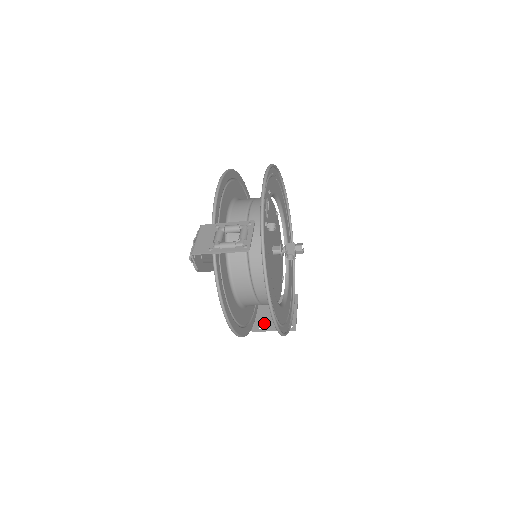
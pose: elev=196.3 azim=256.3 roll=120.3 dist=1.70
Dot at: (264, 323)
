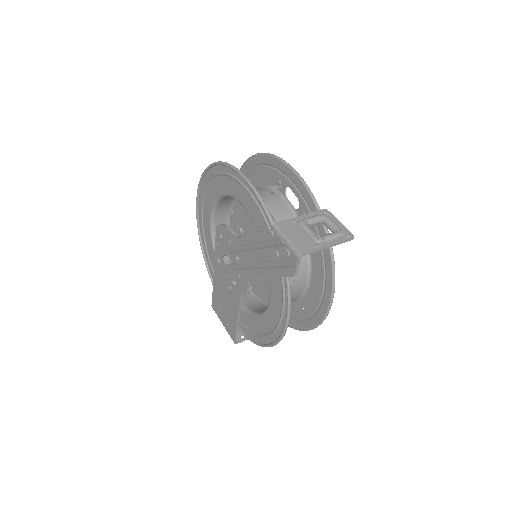
Dot at: occluded
